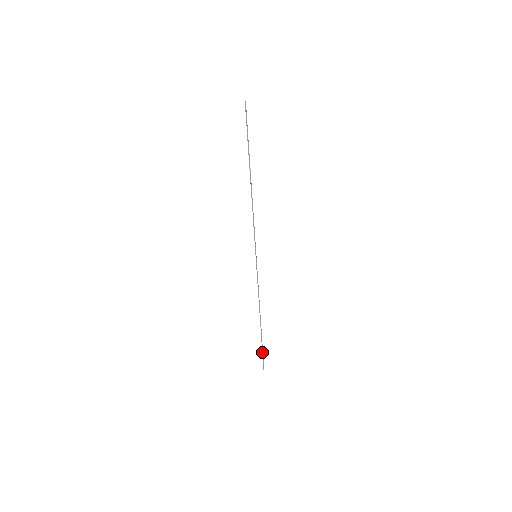
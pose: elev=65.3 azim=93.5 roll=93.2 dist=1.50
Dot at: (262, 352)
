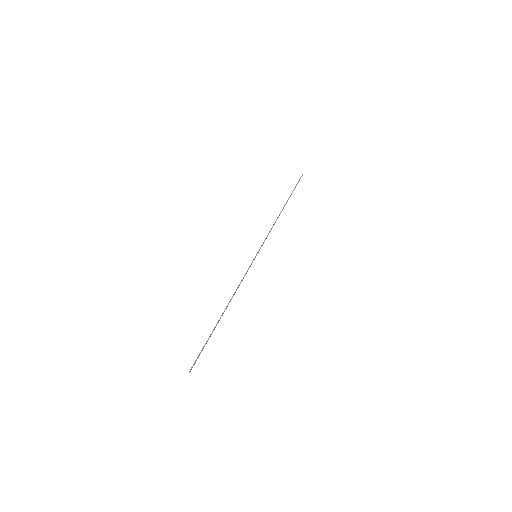
Dot at: (202, 348)
